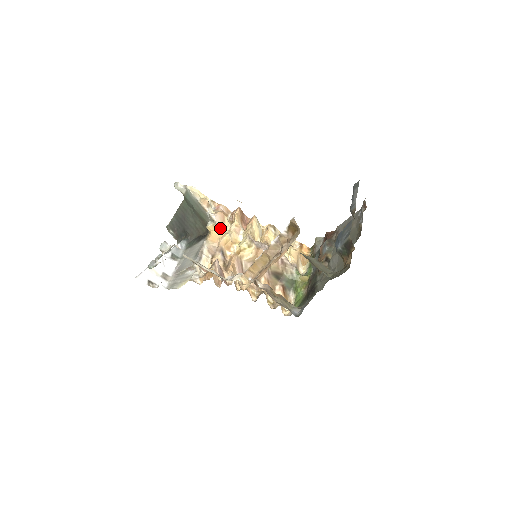
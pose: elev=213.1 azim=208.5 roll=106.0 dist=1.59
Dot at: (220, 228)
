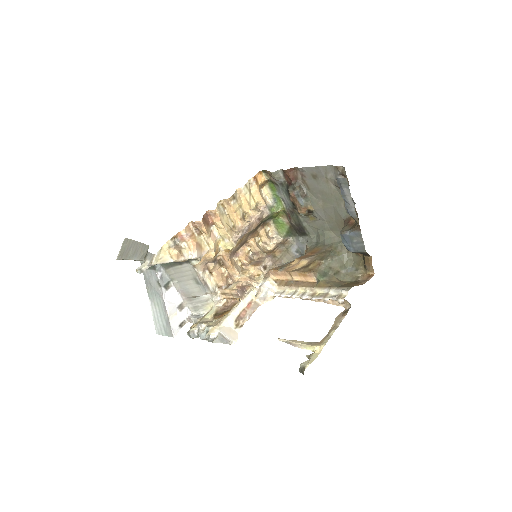
Dot at: (203, 255)
